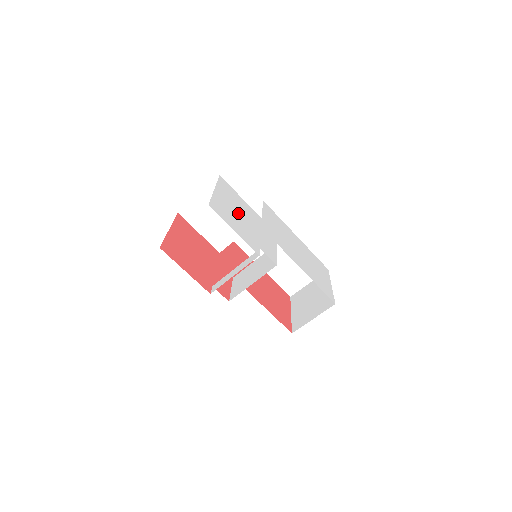
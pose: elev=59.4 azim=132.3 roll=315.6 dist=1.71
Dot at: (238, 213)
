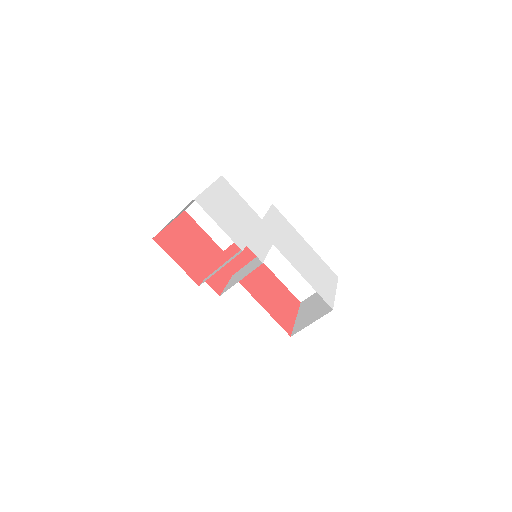
Dot at: (231, 211)
